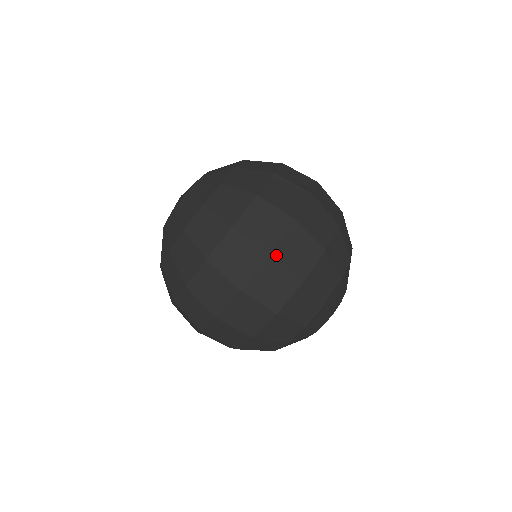
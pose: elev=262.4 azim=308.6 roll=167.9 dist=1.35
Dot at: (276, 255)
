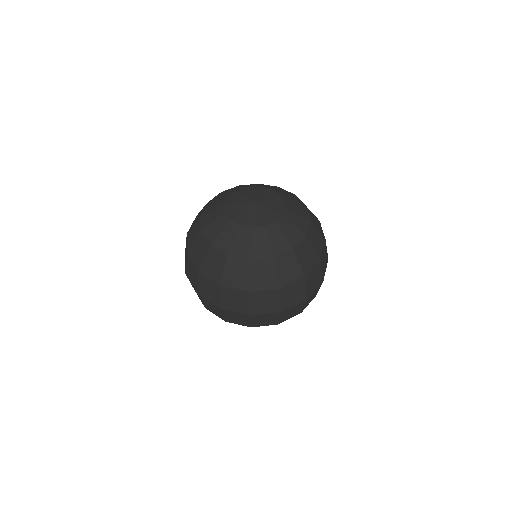
Dot at: (253, 317)
